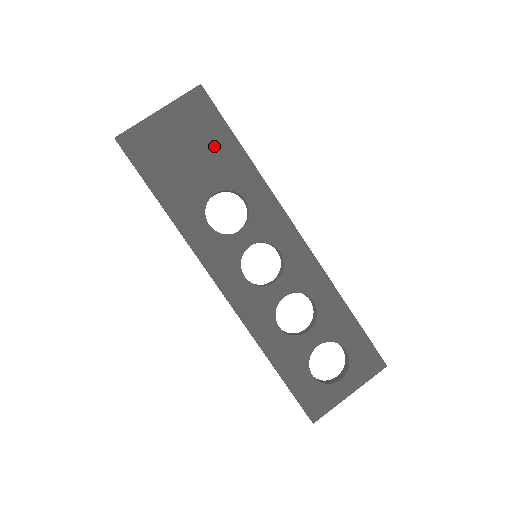
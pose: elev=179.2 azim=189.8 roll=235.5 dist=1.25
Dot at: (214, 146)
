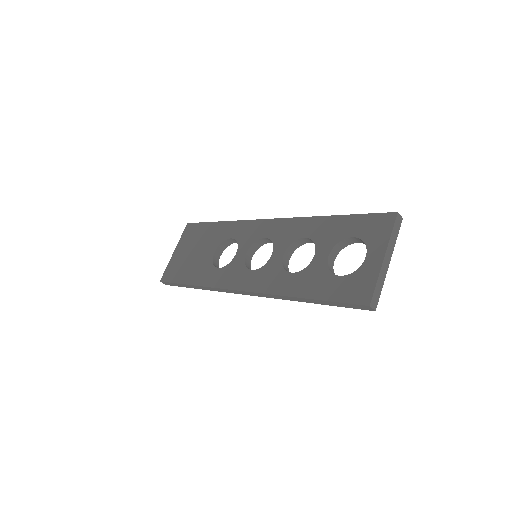
Dot at: (204, 236)
